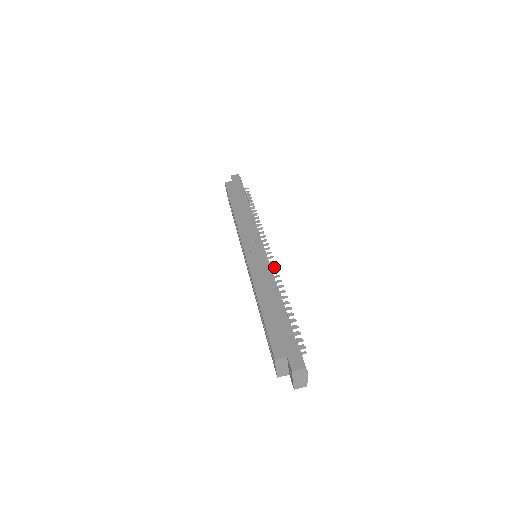
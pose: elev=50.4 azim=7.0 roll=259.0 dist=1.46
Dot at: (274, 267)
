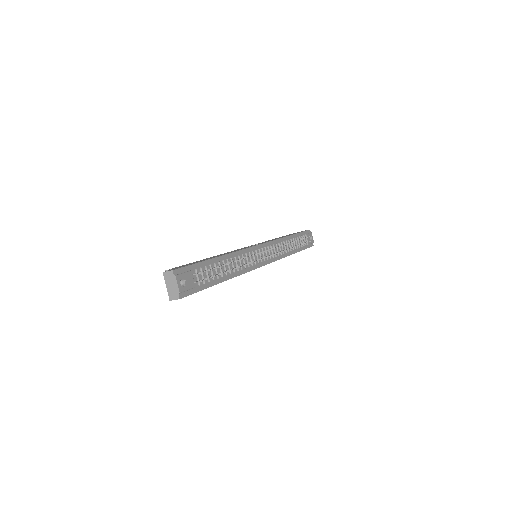
Dot at: (260, 259)
